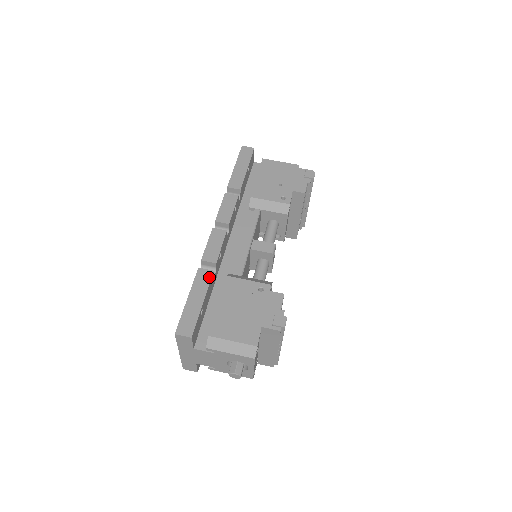
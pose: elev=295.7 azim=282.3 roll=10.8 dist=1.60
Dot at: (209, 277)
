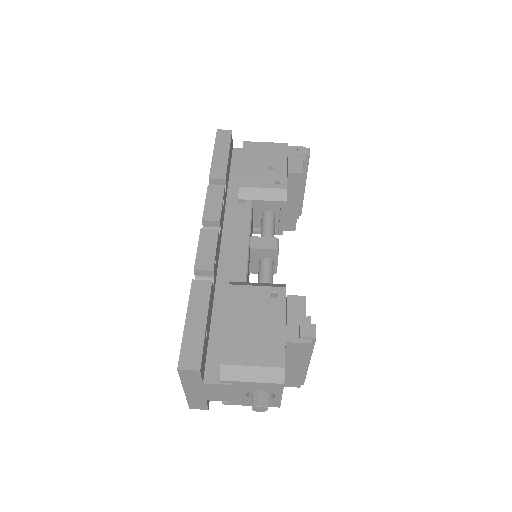
Dot at: (208, 289)
